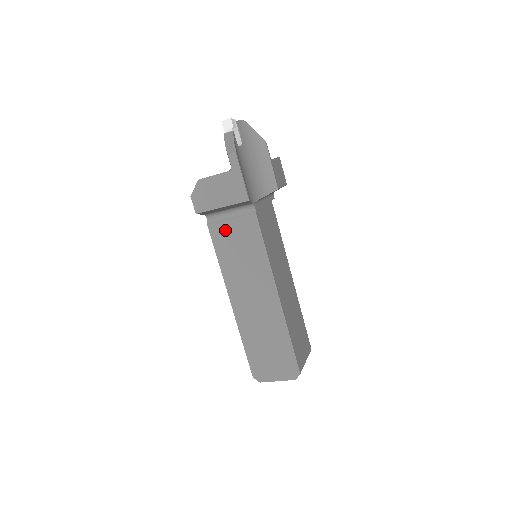
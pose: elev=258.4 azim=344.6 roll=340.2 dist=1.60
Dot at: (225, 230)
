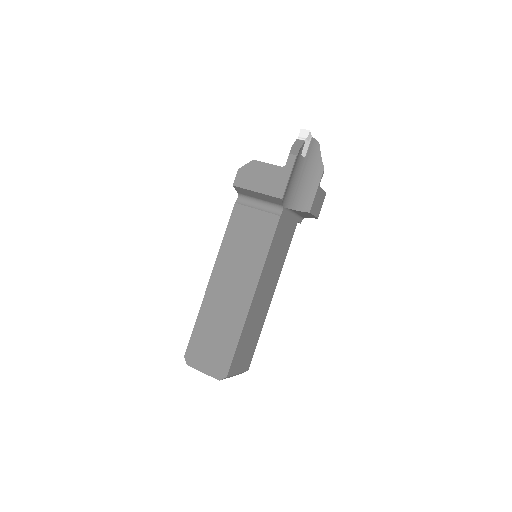
Dot at: (246, 215)
